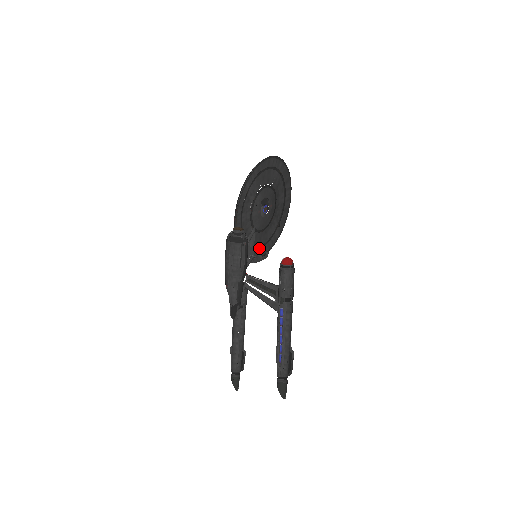
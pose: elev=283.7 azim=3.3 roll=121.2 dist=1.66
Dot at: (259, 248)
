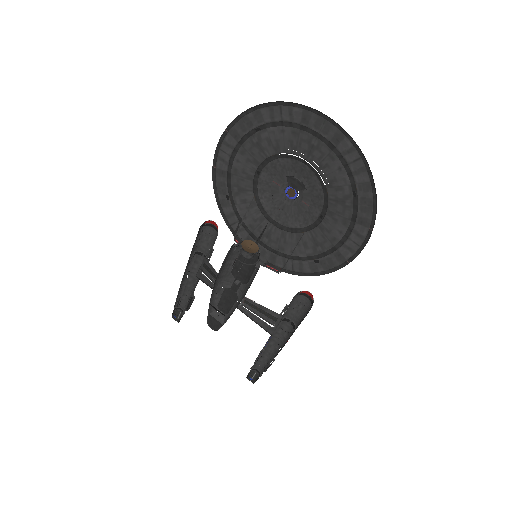
Dot at: occluded
